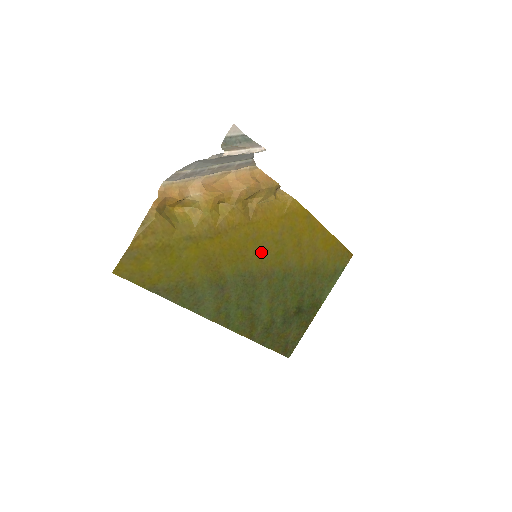
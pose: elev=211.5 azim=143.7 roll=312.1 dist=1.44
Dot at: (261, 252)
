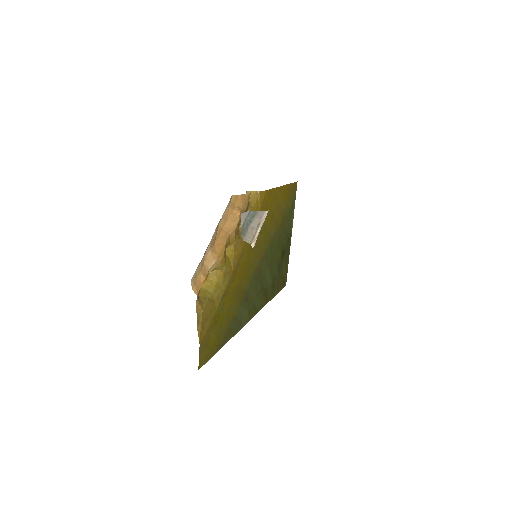
Dot at: (257, 250)
